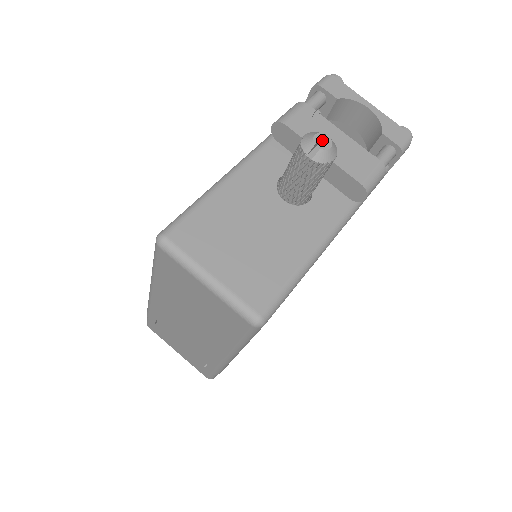
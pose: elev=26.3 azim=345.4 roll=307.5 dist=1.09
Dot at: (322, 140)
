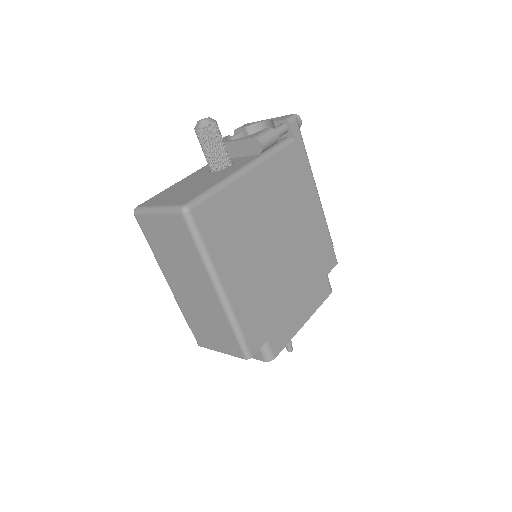
Dot at: occluded
